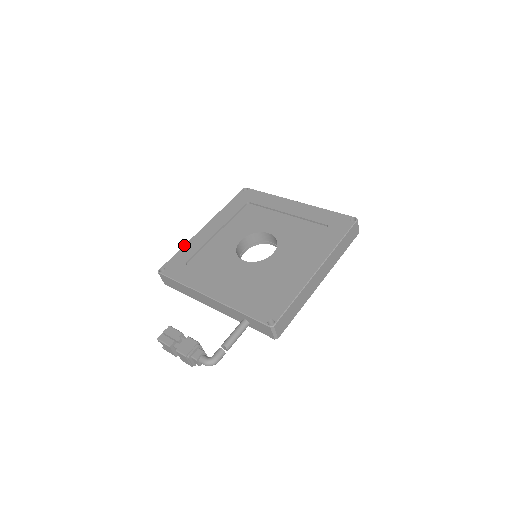
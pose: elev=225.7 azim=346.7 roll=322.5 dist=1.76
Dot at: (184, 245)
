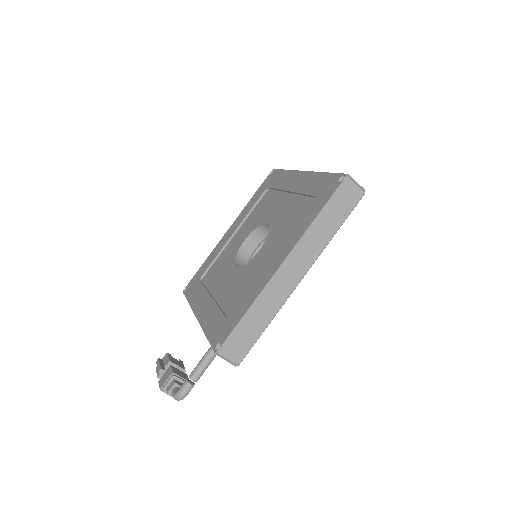
Dot at: (207, 257)
